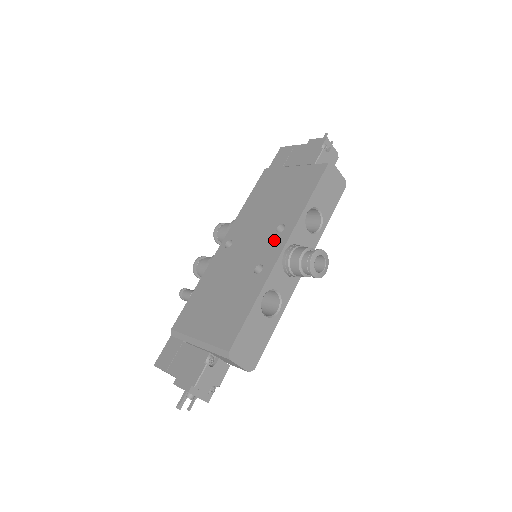
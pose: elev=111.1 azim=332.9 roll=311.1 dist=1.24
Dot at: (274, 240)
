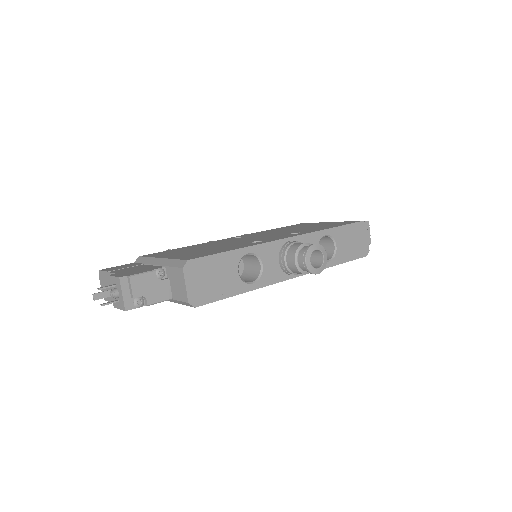
Dot at: (284, 235)
